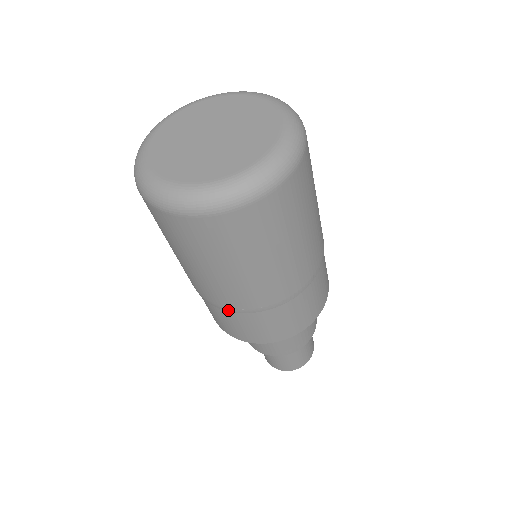
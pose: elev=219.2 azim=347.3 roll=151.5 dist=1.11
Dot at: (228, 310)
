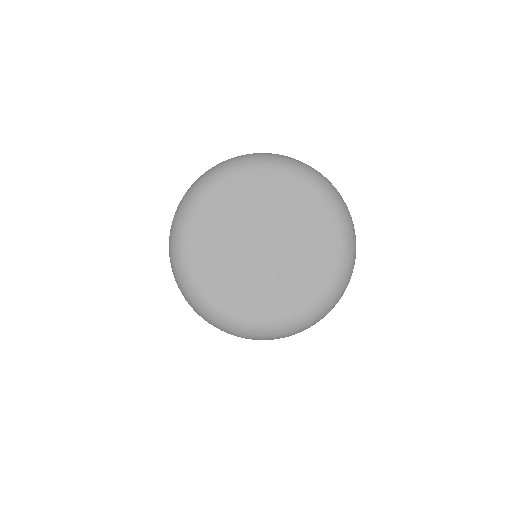
Dot at: occluded
